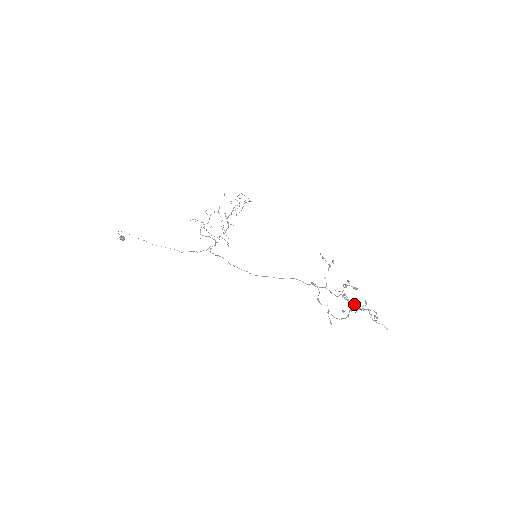
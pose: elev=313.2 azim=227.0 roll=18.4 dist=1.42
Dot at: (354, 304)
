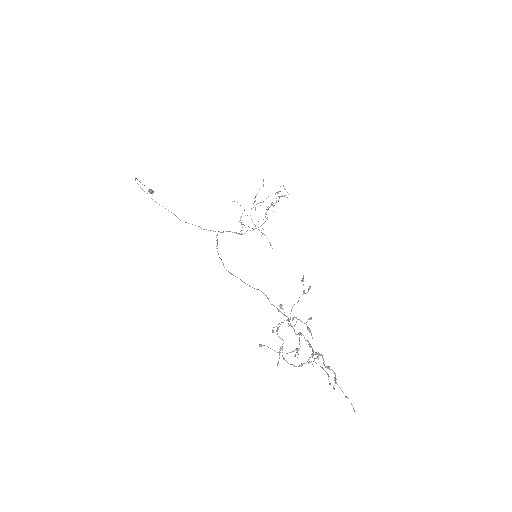
Dot at: (313, 353)
